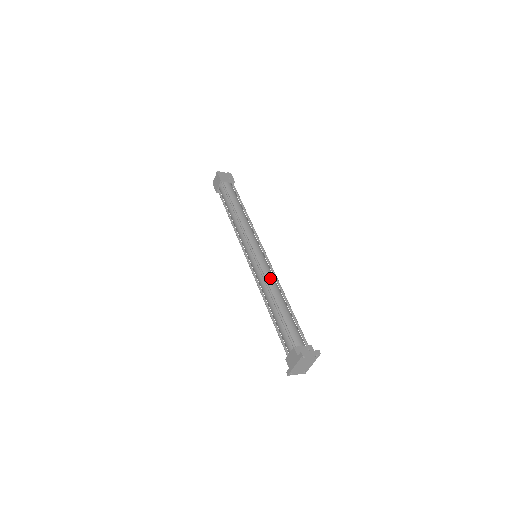
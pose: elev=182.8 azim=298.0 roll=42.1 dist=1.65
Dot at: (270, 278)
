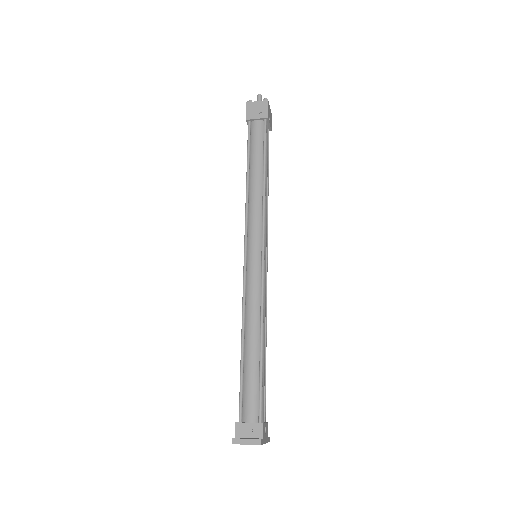
Dot at: (251, 303)
